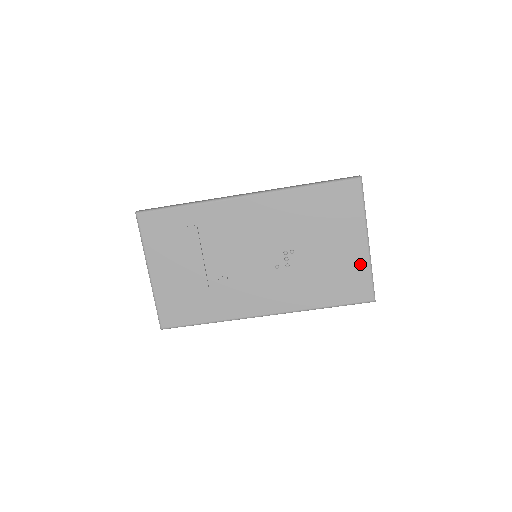
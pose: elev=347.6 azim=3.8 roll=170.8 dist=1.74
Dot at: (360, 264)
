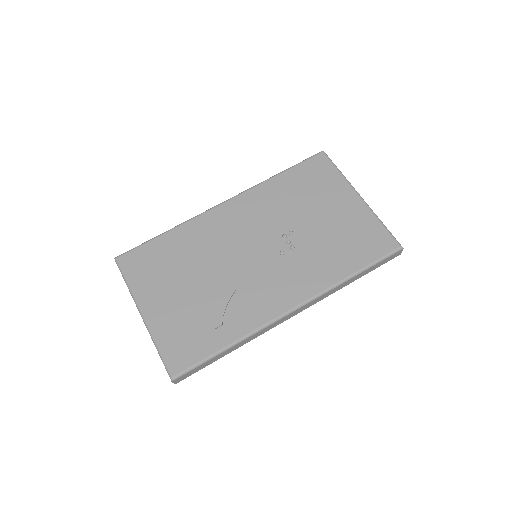
Dot at: (365, 218)
